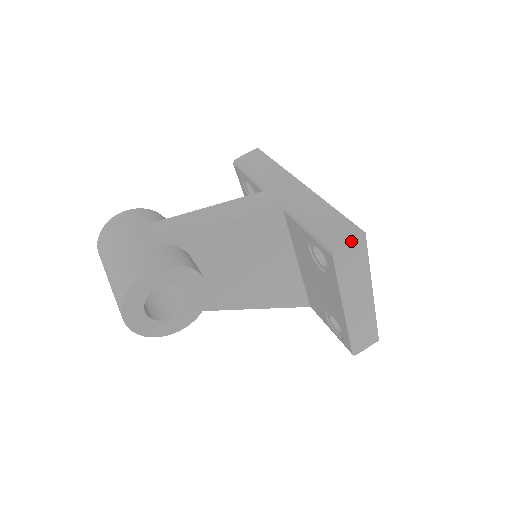
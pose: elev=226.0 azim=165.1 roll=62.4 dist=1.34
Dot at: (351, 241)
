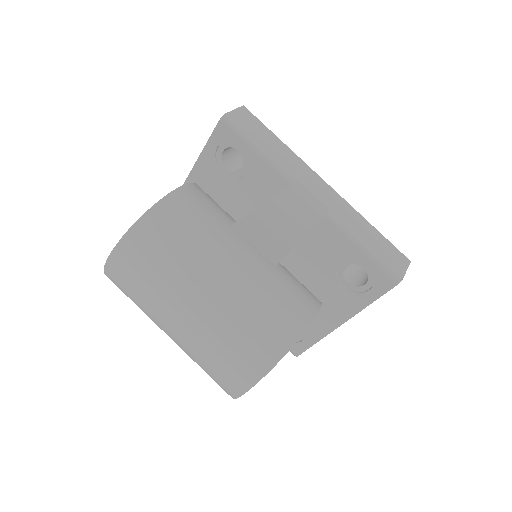
Dot at: (406, 270)
